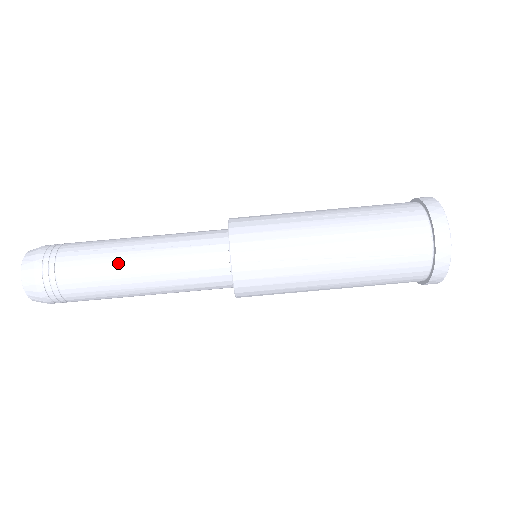
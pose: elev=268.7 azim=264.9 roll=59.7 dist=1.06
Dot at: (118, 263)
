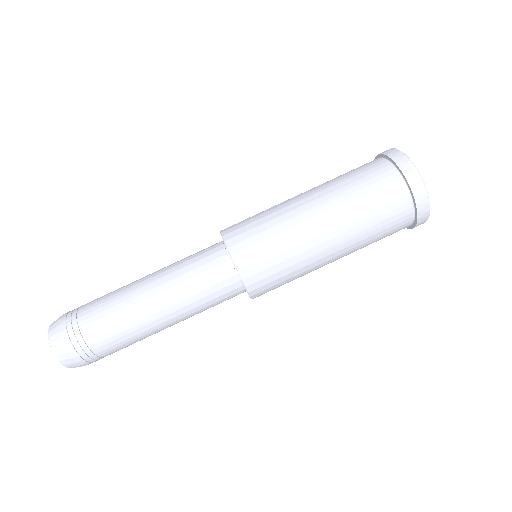
Dot at: (131, 284)
